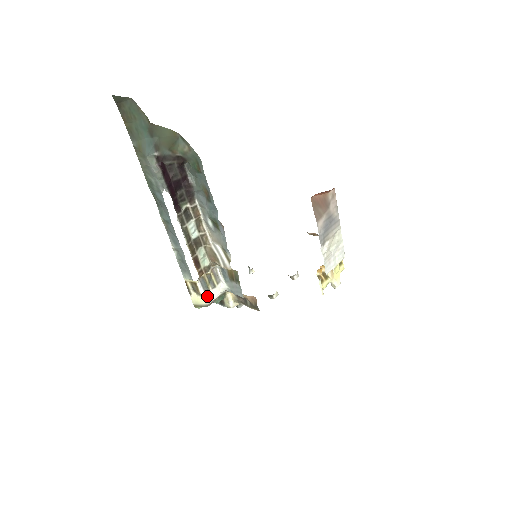
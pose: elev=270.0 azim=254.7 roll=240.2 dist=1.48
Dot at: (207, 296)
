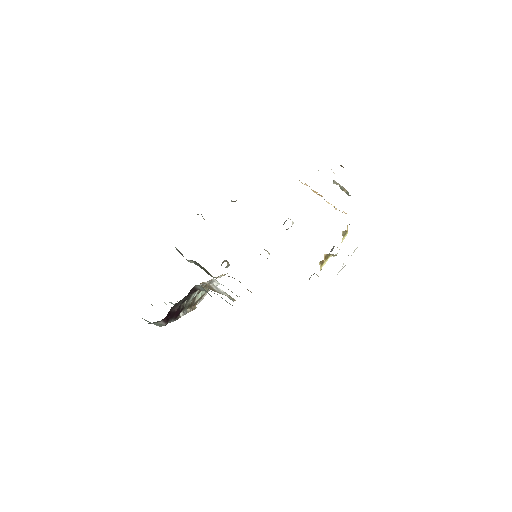
Dot at: (200, 301)
